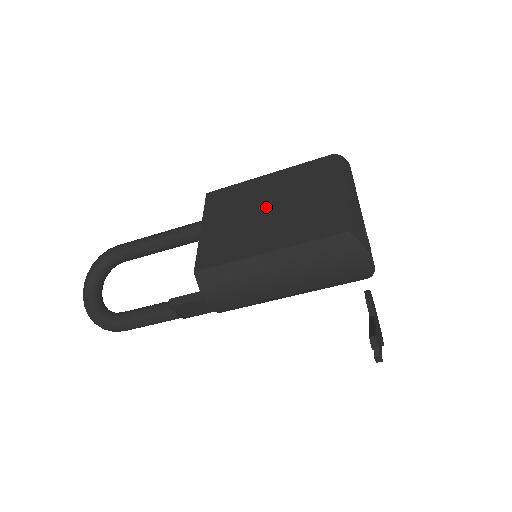
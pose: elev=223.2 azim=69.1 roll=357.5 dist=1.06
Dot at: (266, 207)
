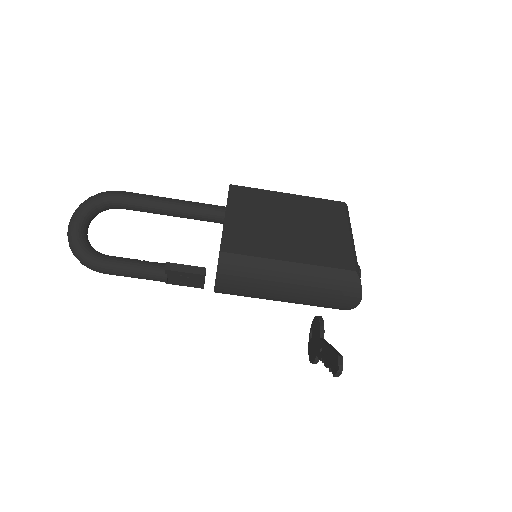
Dot at: (287, 222)
